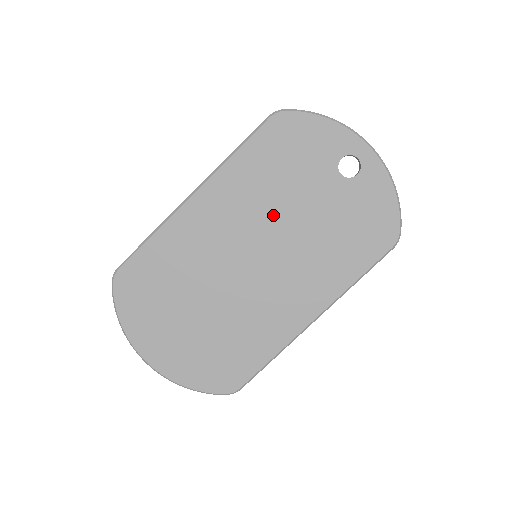
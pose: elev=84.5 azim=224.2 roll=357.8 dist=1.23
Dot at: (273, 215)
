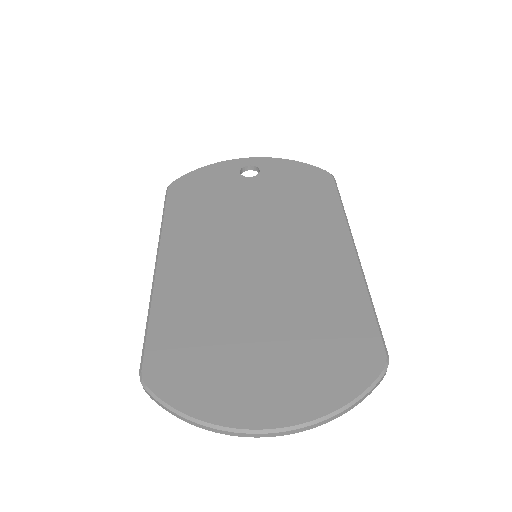
Dot at: (235, 224)
